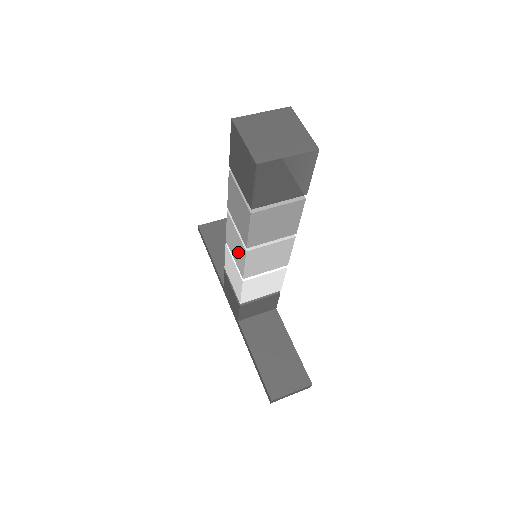
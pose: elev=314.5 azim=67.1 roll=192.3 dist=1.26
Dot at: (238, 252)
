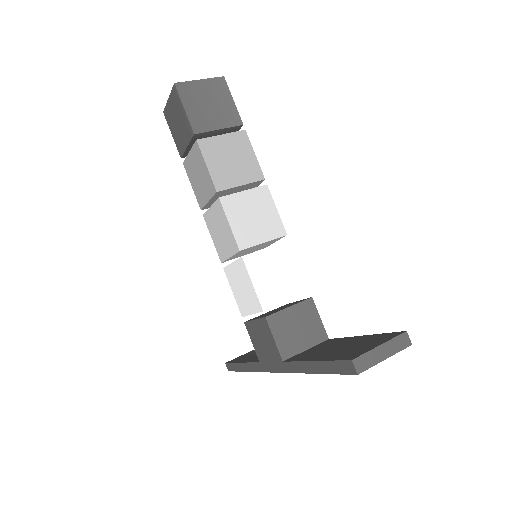
Dot at: (222, 229)
